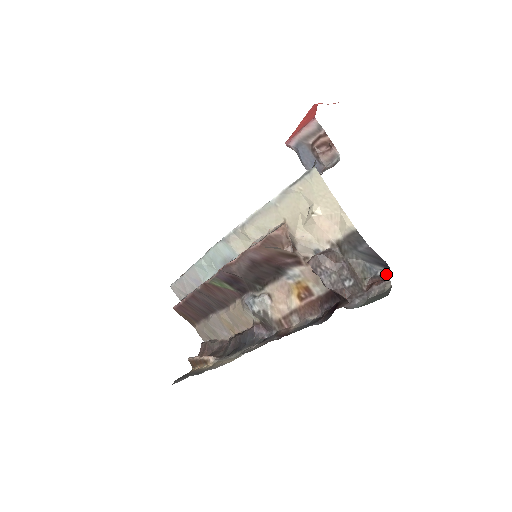
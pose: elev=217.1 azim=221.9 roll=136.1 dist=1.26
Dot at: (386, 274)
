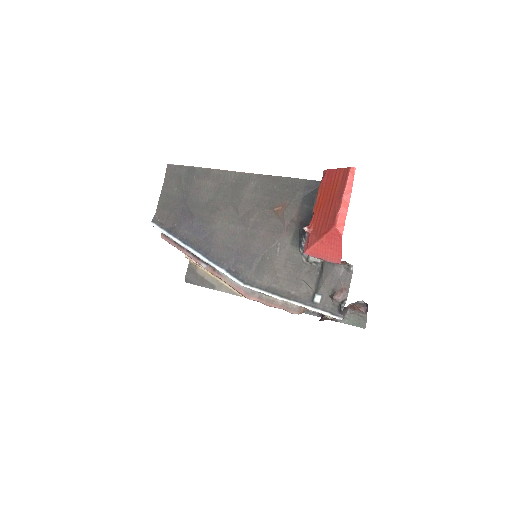
Dot at: (364, 303)
